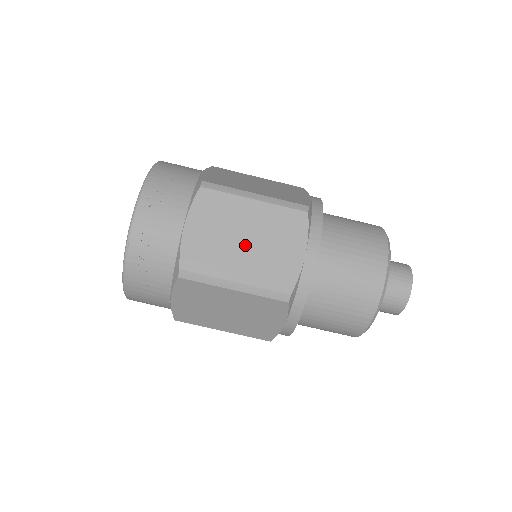
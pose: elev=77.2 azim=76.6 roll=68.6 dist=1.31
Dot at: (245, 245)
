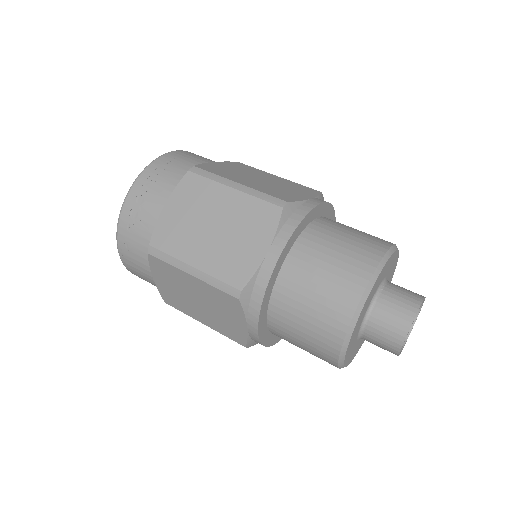
Dot at: (212, 232)
